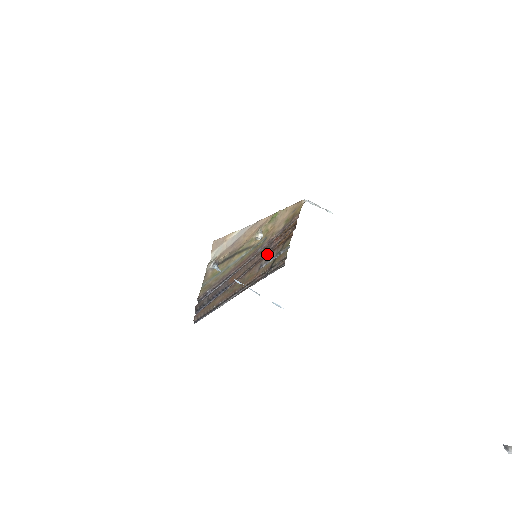
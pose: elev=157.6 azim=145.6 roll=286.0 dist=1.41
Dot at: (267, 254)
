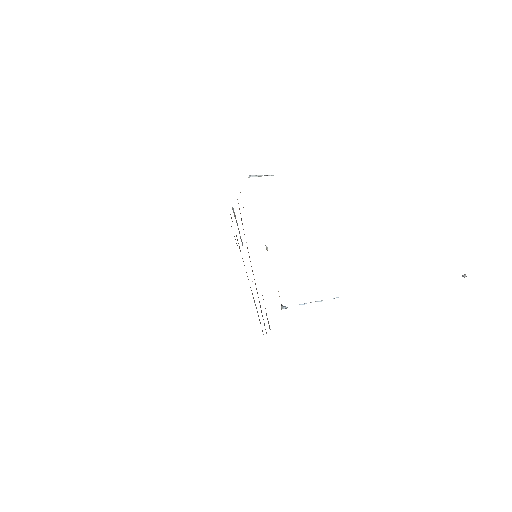
Dot at: occluded
